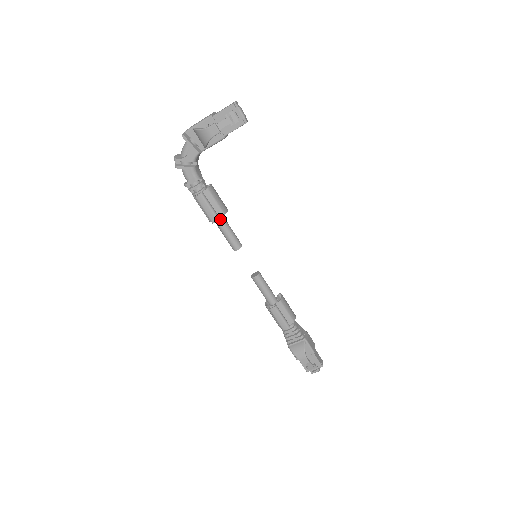
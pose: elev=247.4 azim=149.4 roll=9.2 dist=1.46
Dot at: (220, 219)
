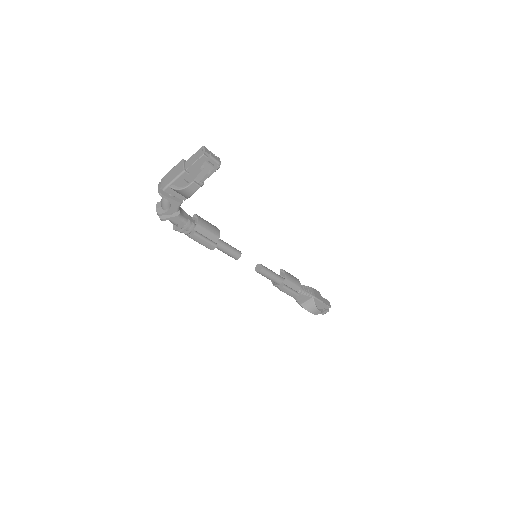
Dot at: (216, 243)
